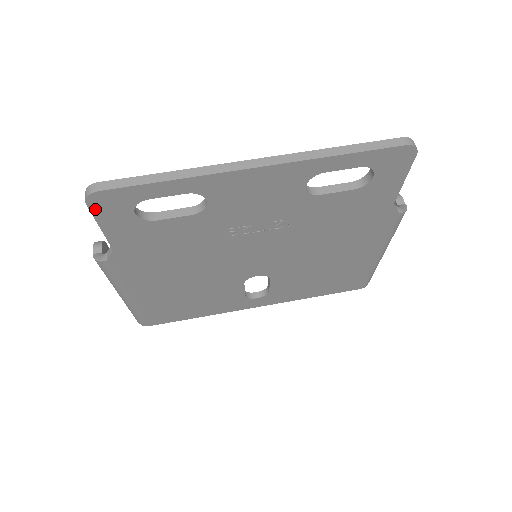
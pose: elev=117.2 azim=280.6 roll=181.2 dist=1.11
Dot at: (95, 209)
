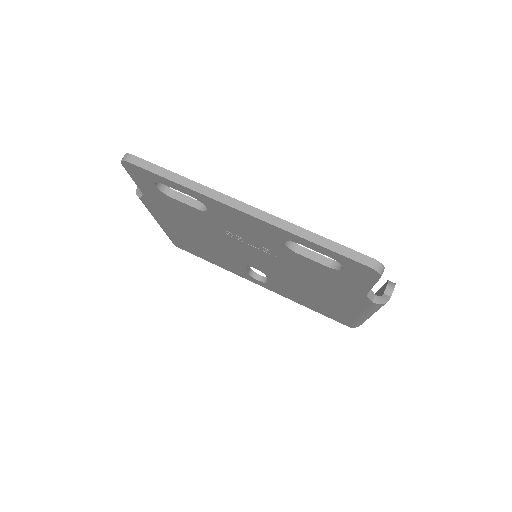
Dot at: (128, 169)
